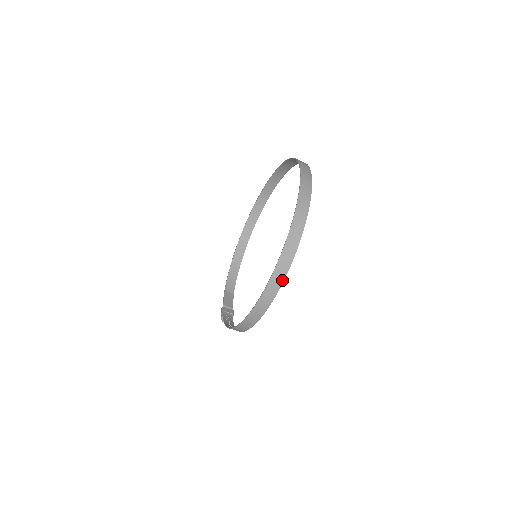
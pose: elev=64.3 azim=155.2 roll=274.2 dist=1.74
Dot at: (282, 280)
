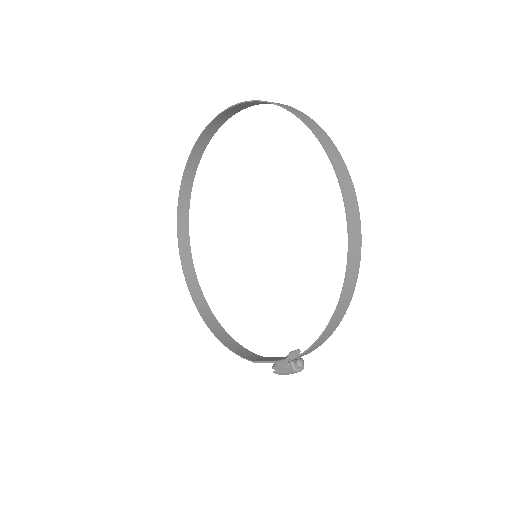
Dot at: (340, 156)
